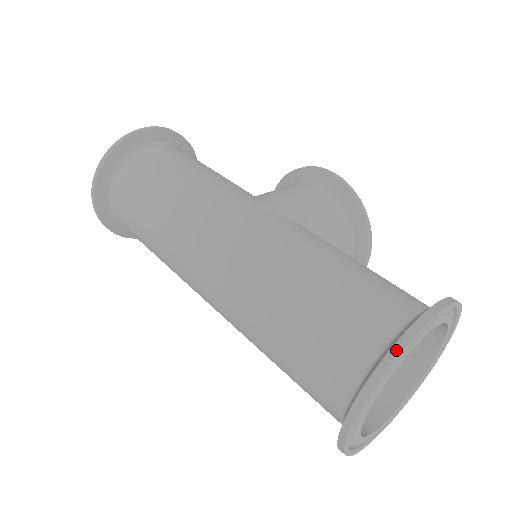
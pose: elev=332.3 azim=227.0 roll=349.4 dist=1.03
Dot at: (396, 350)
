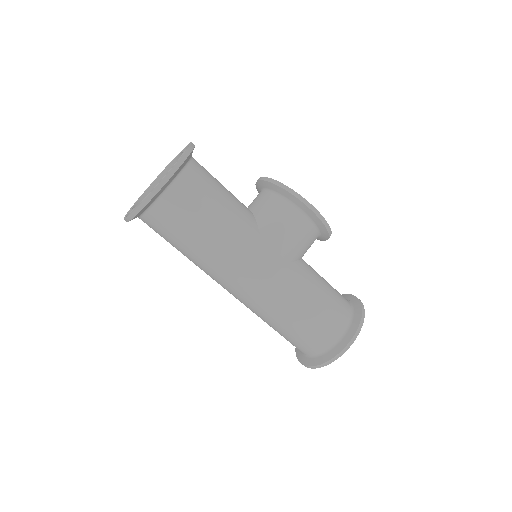
Dot at: (331, 361)
